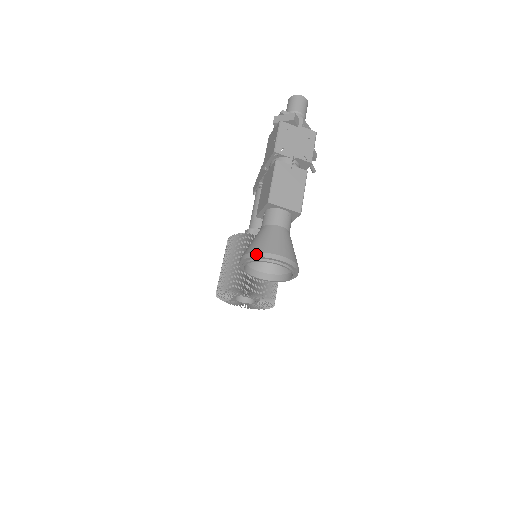
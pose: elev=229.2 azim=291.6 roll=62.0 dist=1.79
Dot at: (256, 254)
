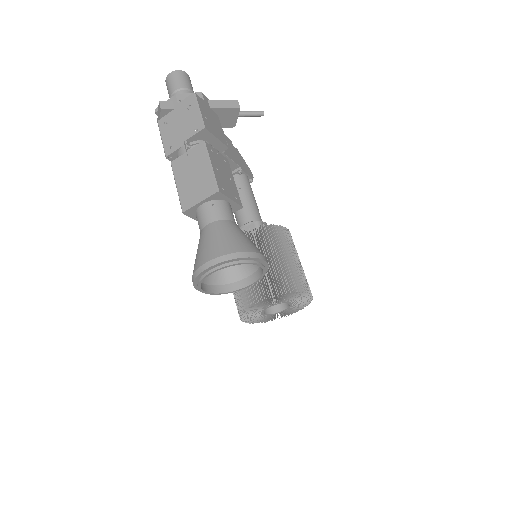
Dot at: (192, 279)
